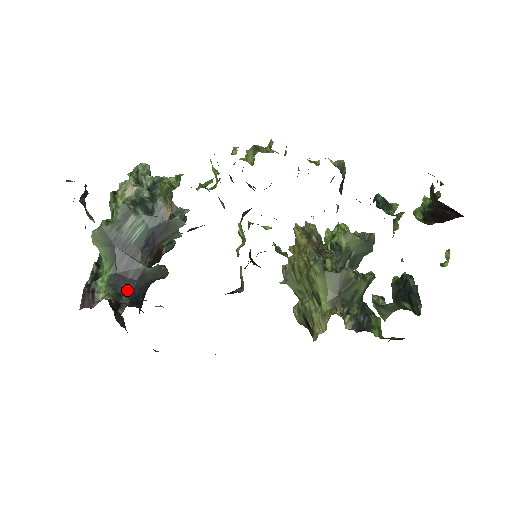
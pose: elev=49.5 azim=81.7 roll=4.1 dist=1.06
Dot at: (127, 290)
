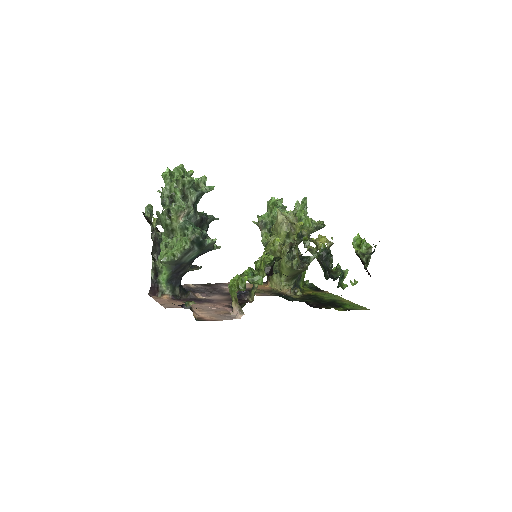
Dot at: (177, 282)
